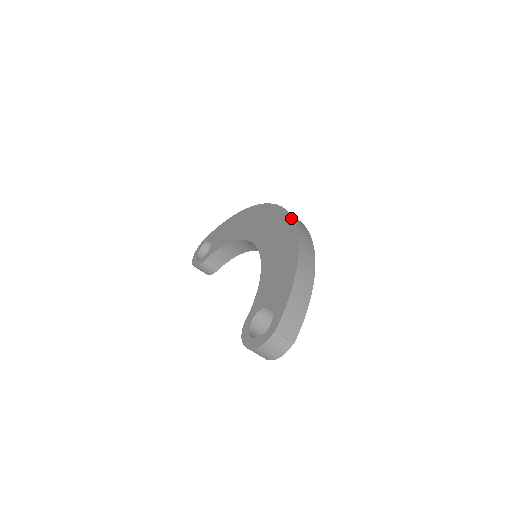
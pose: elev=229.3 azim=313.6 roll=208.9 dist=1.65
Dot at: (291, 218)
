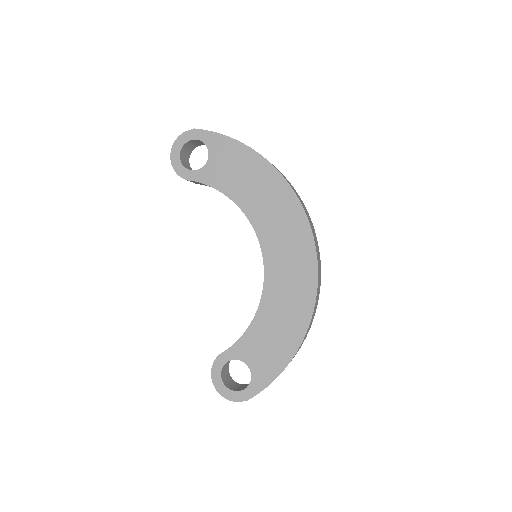
Dot at: (316, 282)
